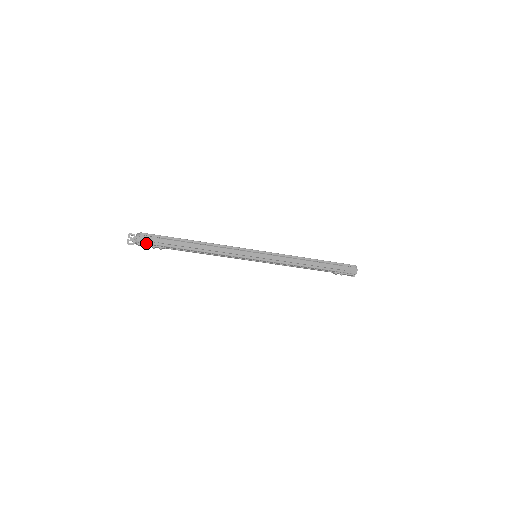
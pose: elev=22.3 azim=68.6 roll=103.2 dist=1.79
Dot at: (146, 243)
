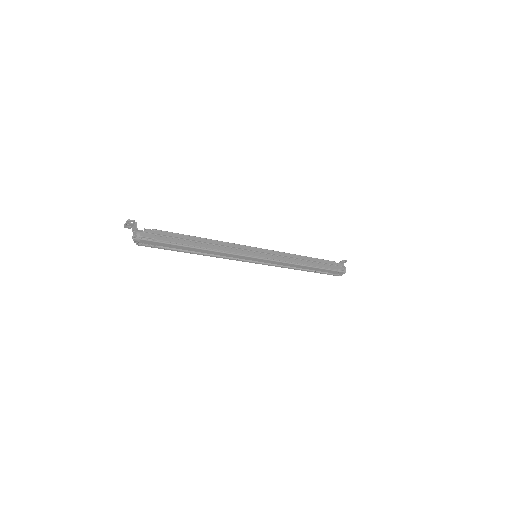
Dot at: occluded
